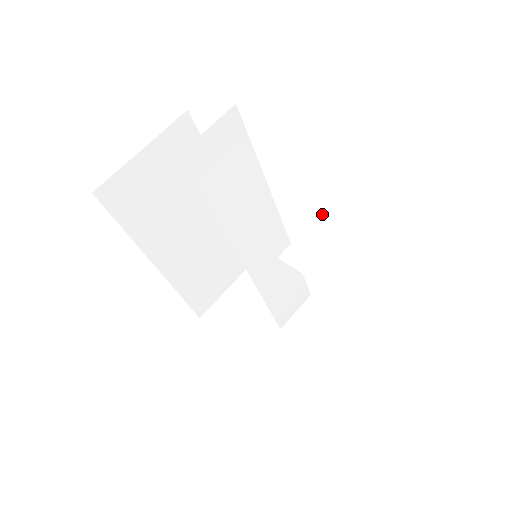
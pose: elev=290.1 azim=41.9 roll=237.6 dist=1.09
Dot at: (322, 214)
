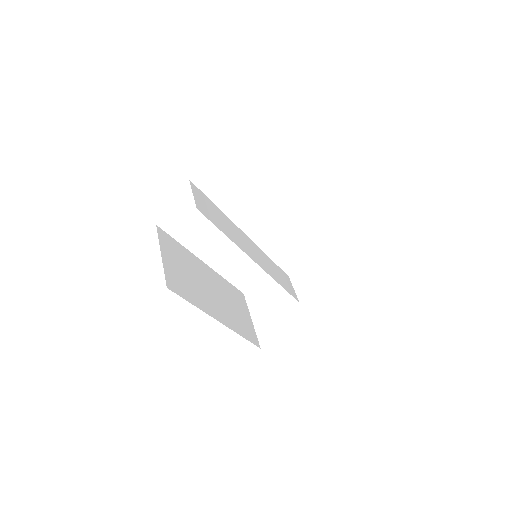
Dot at: (266, 187)
